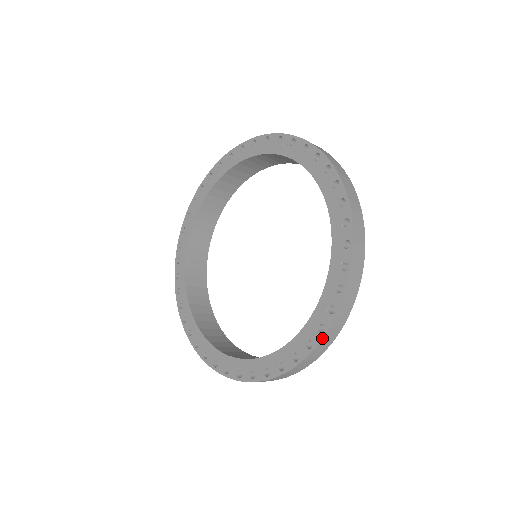
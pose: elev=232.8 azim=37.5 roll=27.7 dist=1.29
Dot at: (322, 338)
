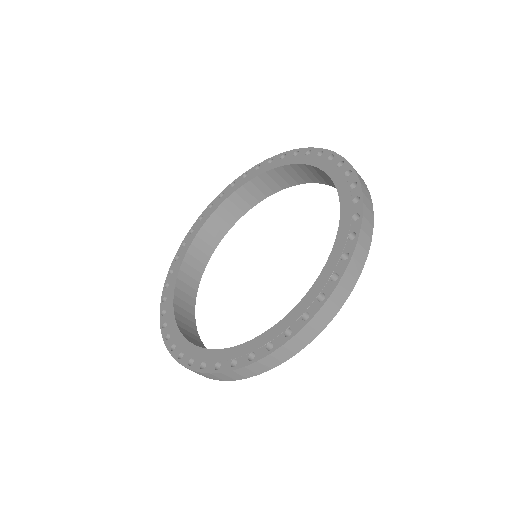
Dot at: (246, 365)
